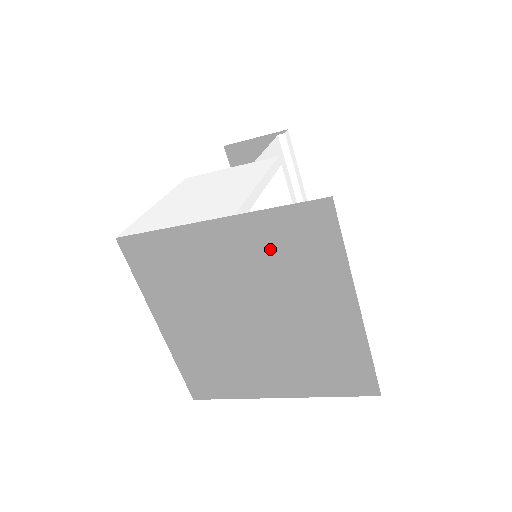
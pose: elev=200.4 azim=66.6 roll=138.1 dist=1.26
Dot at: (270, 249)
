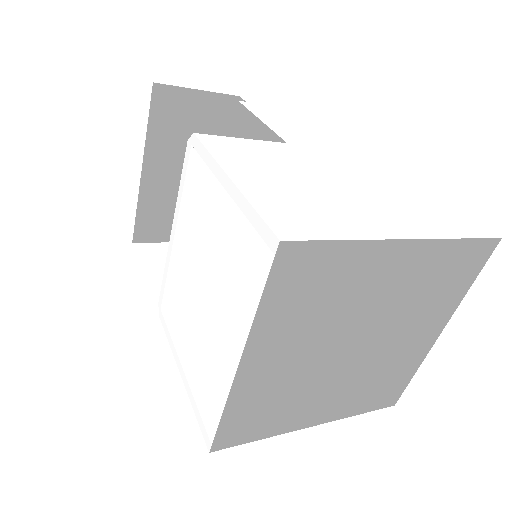
Dot at: (427, 278)
